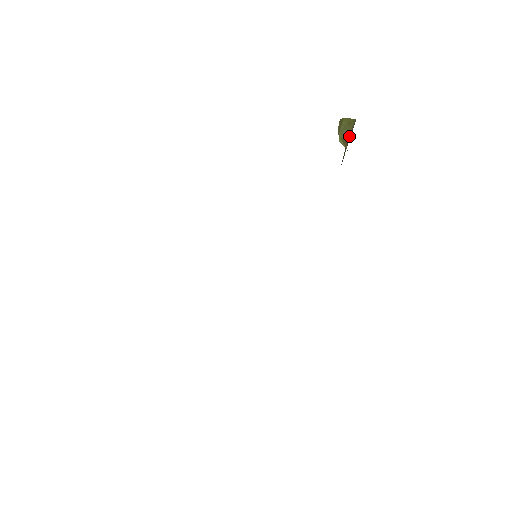
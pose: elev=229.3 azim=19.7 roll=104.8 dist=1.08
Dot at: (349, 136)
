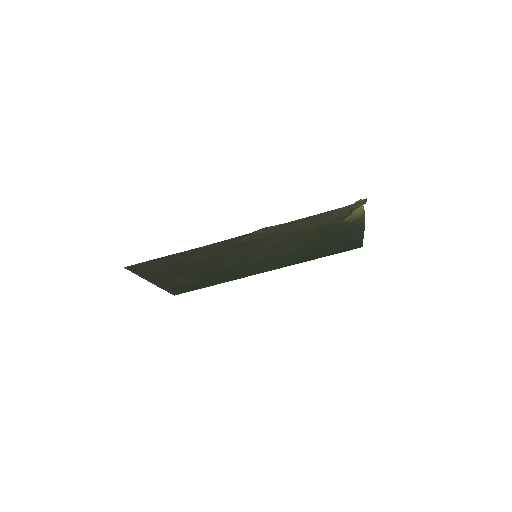
Dot at: (357, 211)
